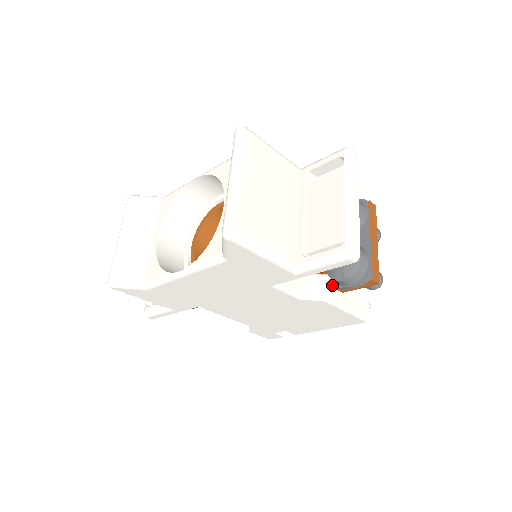
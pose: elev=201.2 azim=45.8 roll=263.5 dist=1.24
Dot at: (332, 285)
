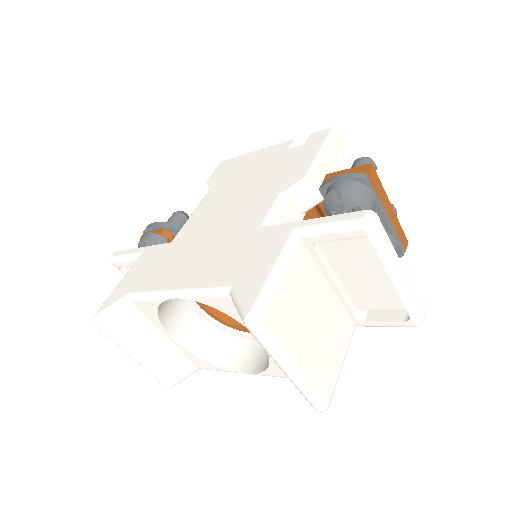
Dot at: occluded
